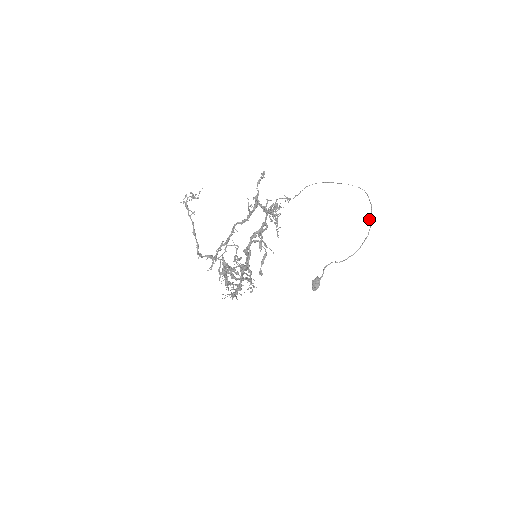
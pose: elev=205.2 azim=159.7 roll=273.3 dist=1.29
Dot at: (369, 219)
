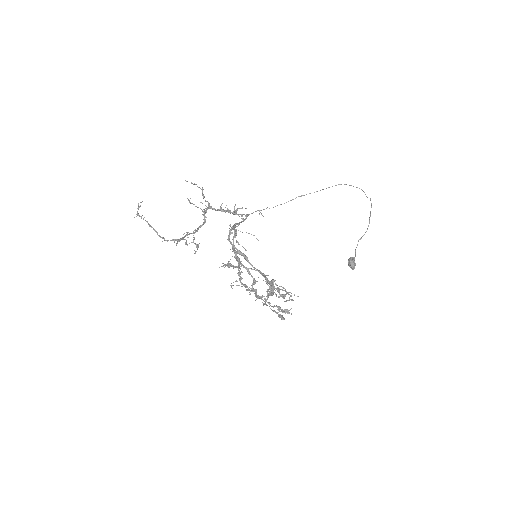
Dot at: occluded
